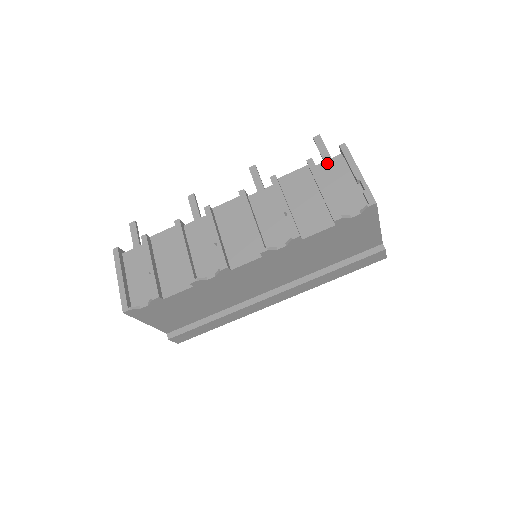
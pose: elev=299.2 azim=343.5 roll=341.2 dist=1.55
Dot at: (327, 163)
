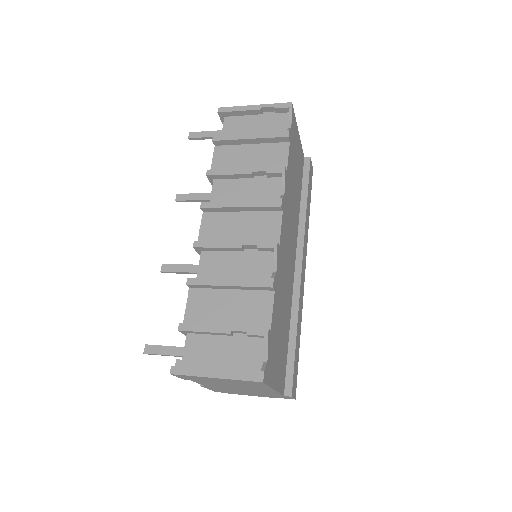
Dot at: (225, 130)
